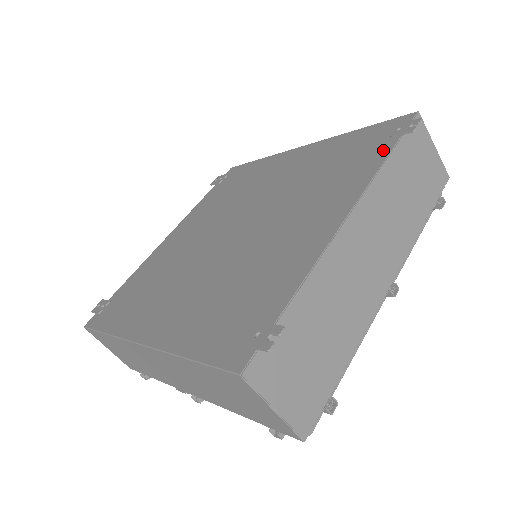
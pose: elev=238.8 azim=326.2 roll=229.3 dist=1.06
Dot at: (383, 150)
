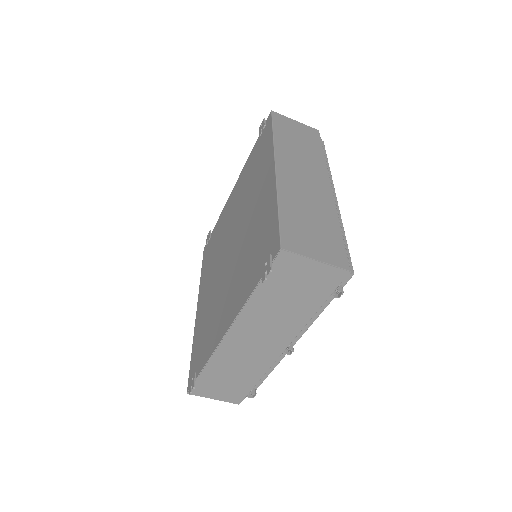
Dot at: (256, 279)
